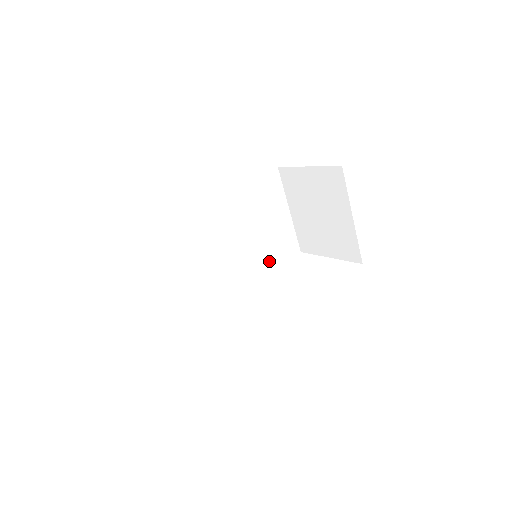
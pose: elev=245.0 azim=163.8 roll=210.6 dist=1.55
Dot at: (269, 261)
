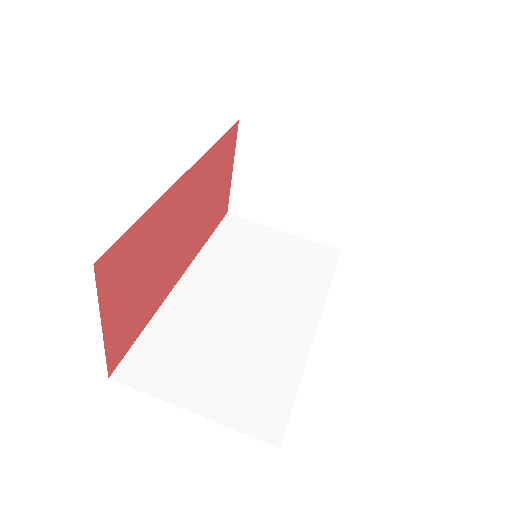
Dot at: (313, 280)
